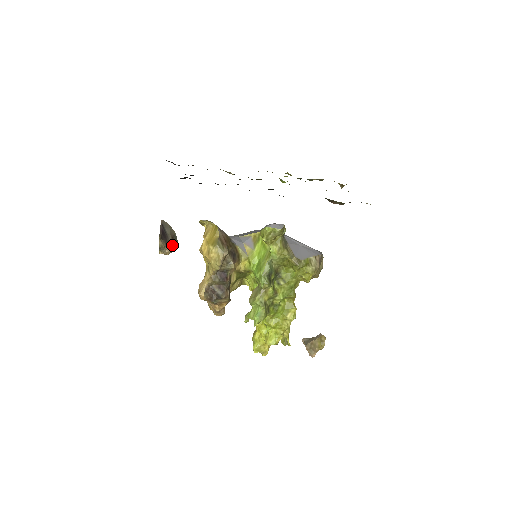
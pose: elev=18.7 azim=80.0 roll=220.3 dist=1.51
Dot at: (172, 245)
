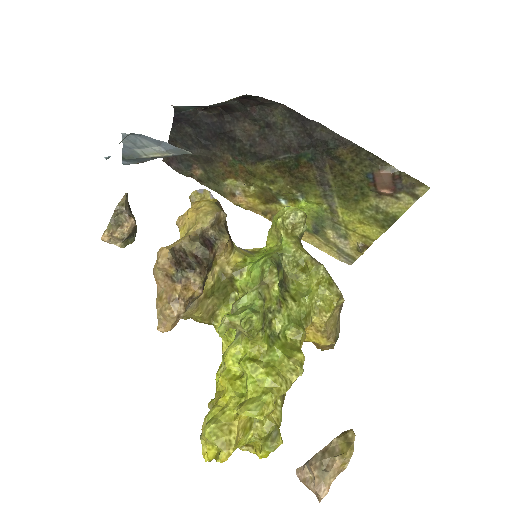
Dot at: (134, 219)
